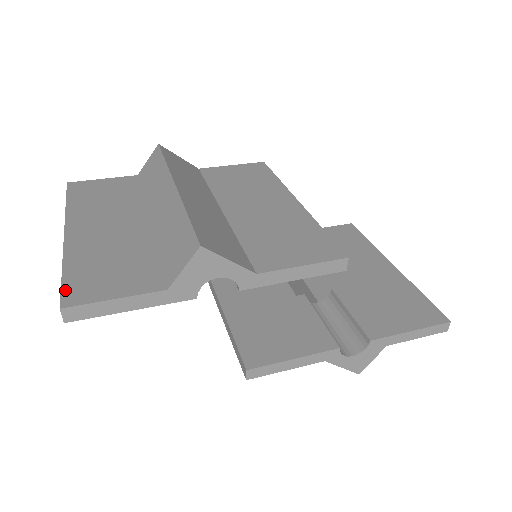
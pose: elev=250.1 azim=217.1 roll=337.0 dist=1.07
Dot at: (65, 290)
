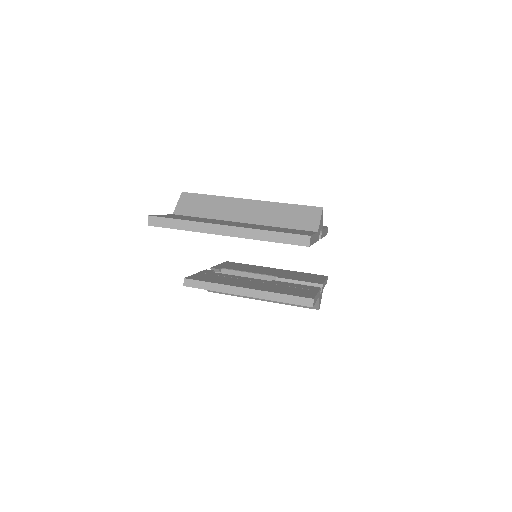
Dot at: (294, 233)
